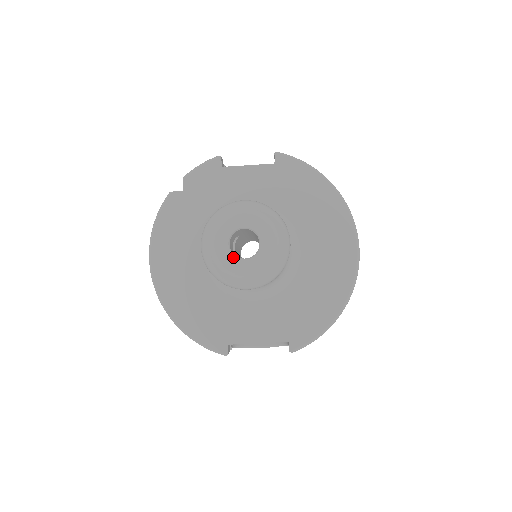
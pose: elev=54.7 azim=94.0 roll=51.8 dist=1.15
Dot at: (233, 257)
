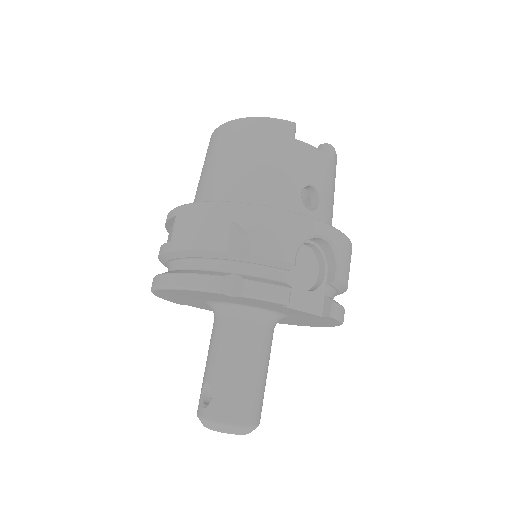
Dot at: occluded
